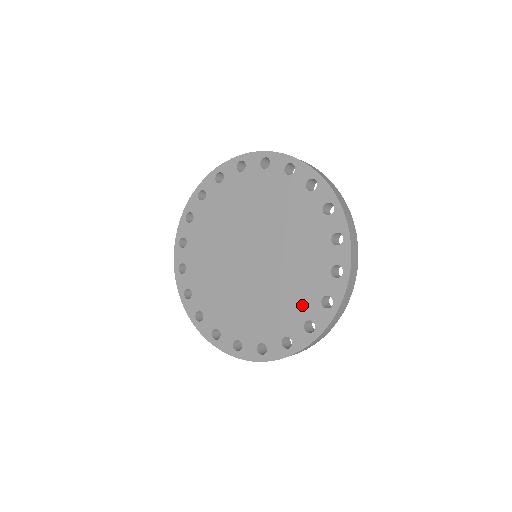
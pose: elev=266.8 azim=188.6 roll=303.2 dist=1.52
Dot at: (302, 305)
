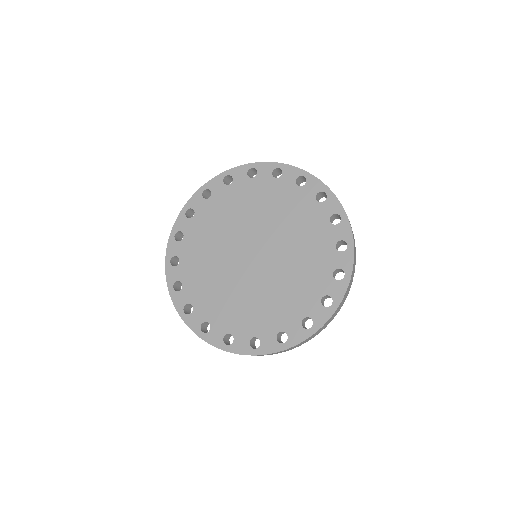
Dot at: (322, 262)
